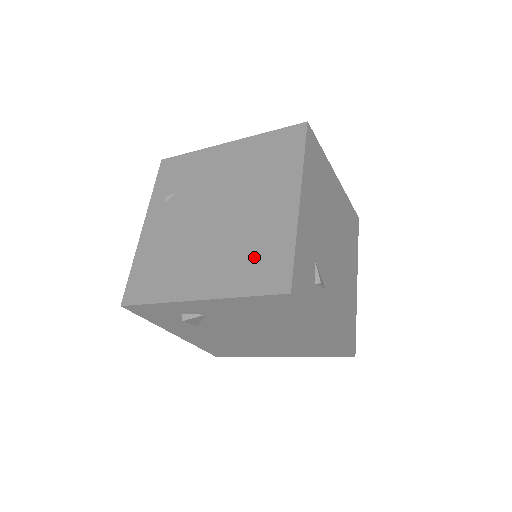
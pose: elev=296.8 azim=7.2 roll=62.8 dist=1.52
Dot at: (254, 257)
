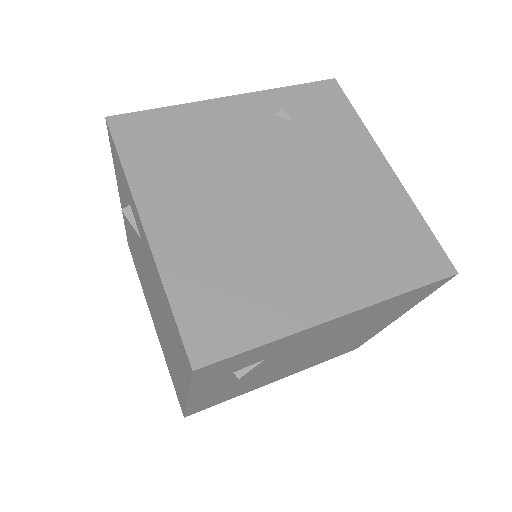
Dot at: (232, 287)
